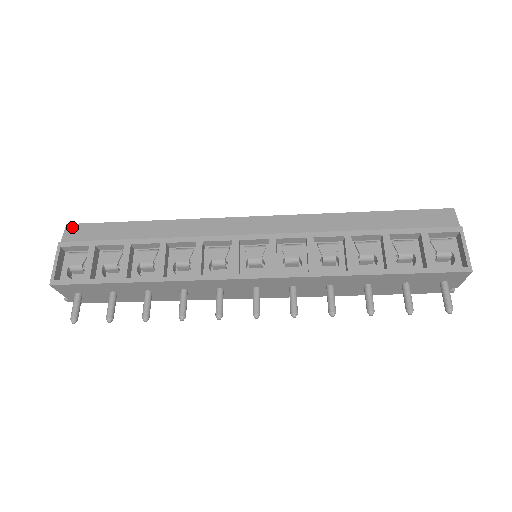
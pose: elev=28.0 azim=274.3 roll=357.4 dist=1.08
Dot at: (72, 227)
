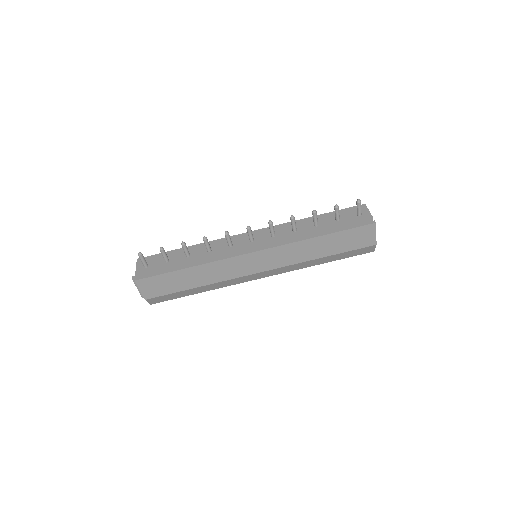
Dot at: occluded
